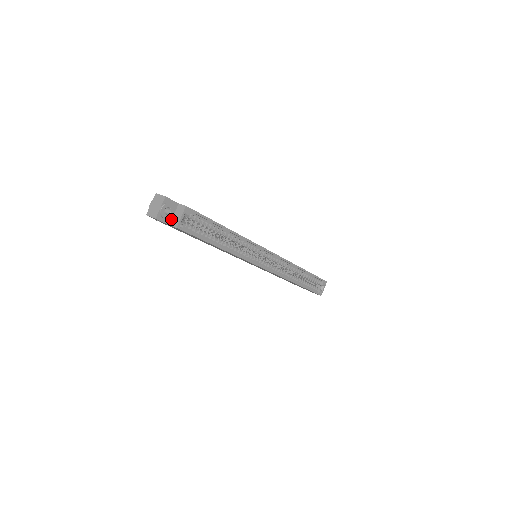
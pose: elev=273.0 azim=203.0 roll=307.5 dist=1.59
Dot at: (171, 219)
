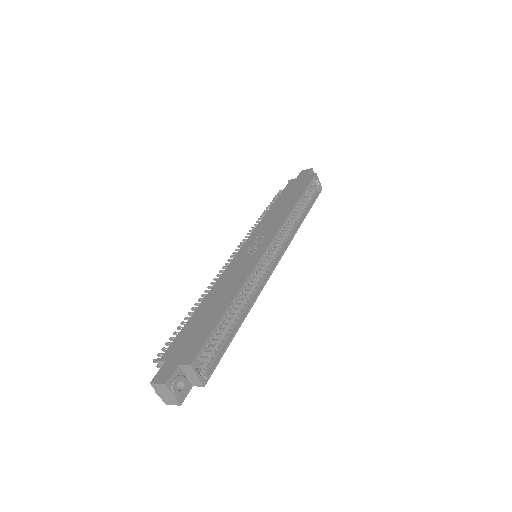
Dot at: (188, 381)
